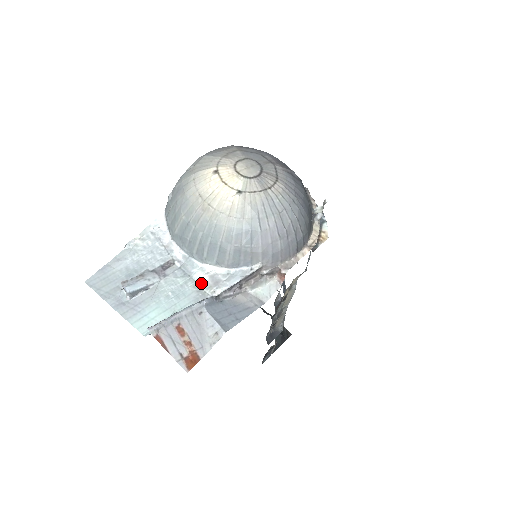
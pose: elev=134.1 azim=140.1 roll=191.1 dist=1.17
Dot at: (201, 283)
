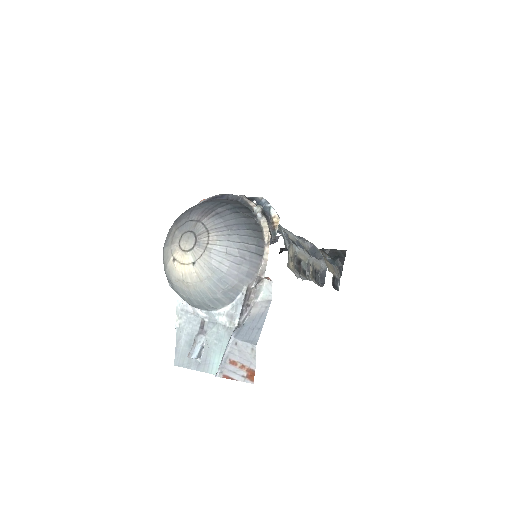
Dot at: (225, 323)
